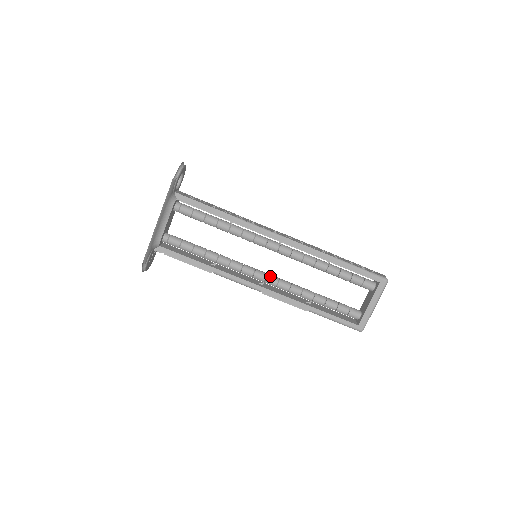
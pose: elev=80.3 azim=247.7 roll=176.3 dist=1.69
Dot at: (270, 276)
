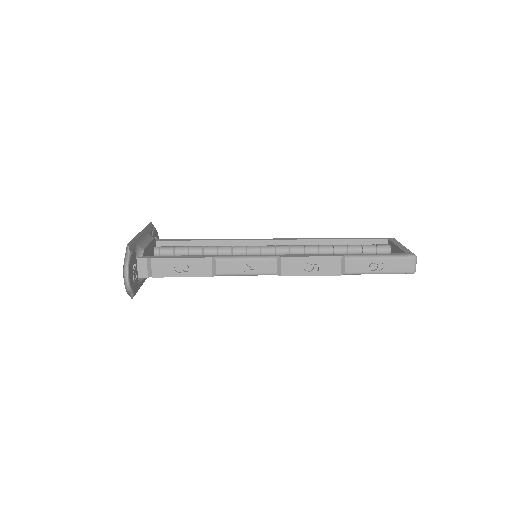
Dot at: occluded
